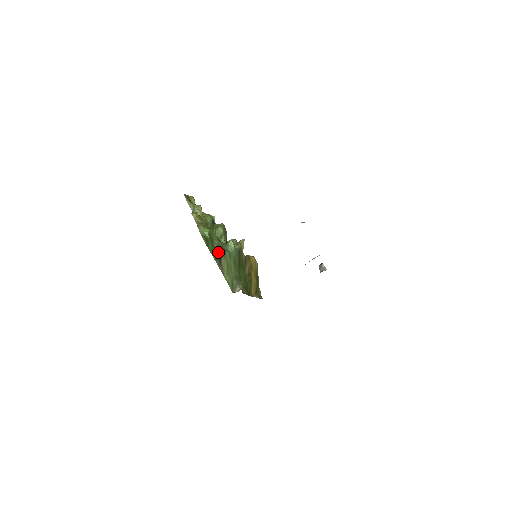
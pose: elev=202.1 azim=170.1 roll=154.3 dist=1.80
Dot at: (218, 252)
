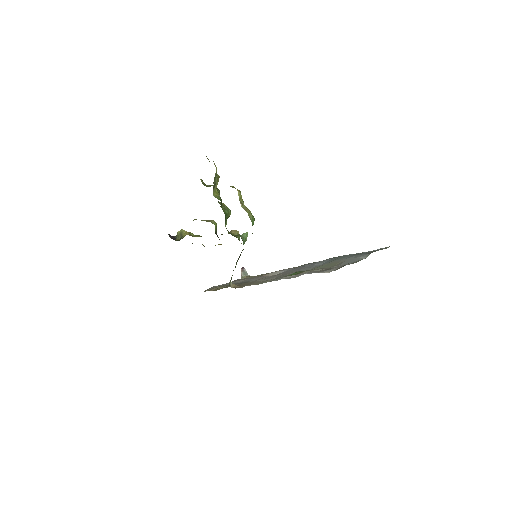
Dot at: occluded
